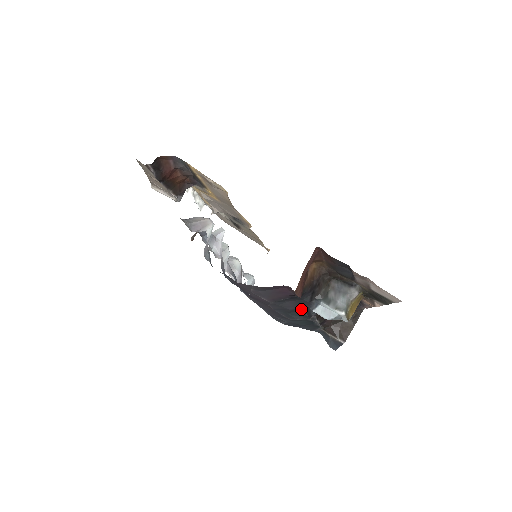
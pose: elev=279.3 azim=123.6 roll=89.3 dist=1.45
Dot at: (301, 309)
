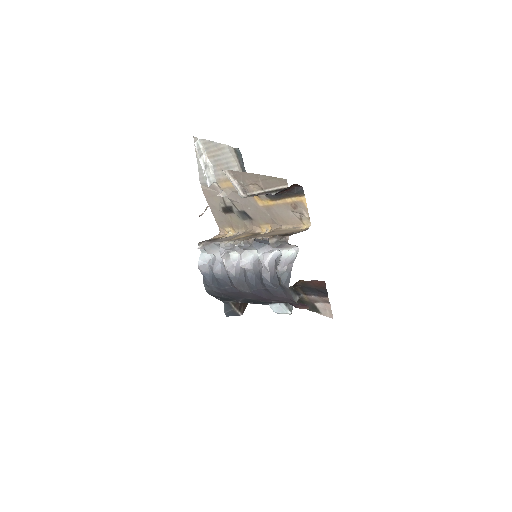
Dot at: occluded
